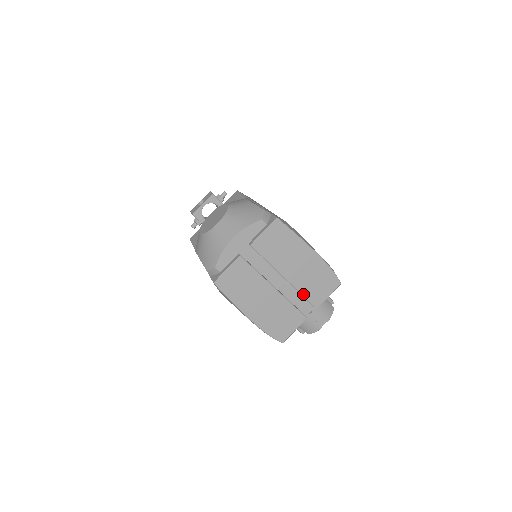
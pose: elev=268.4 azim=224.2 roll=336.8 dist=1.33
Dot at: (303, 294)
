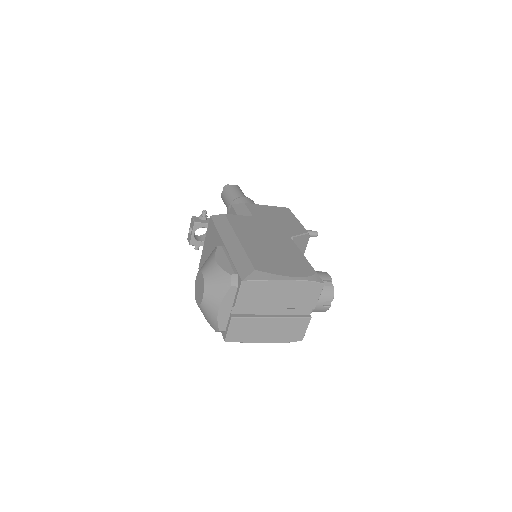
Dot at: (297, 308)
